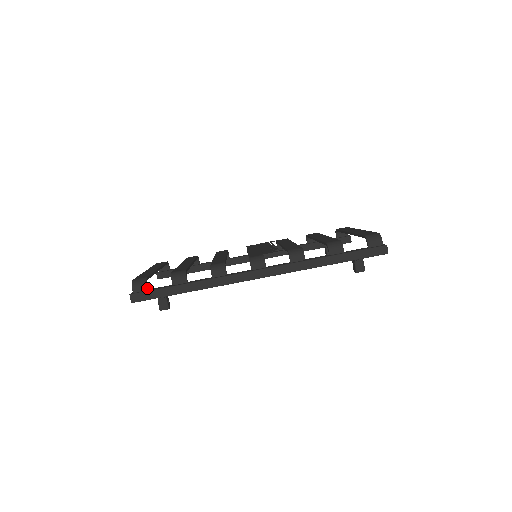
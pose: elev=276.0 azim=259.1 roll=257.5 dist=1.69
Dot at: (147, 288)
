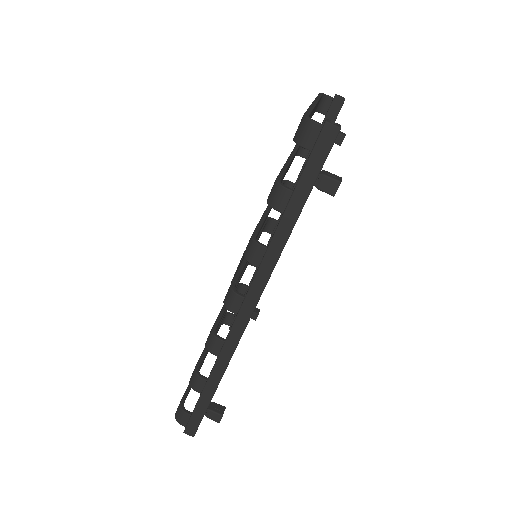
Dot at: (188, 414)
